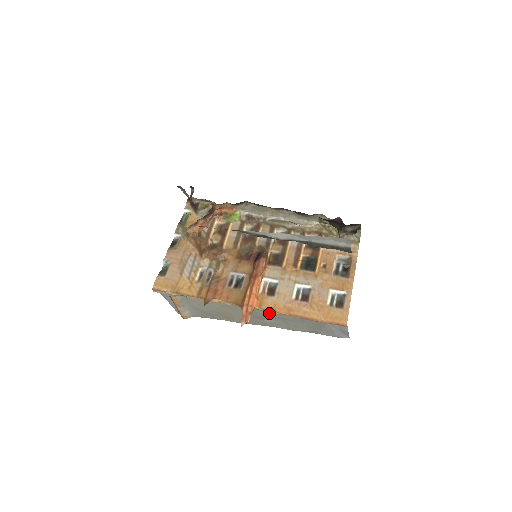
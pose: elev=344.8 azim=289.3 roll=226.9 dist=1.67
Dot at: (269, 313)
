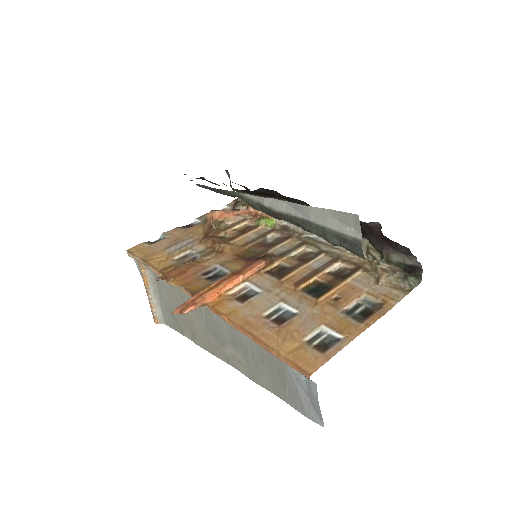
Dot at: (227, 328)
